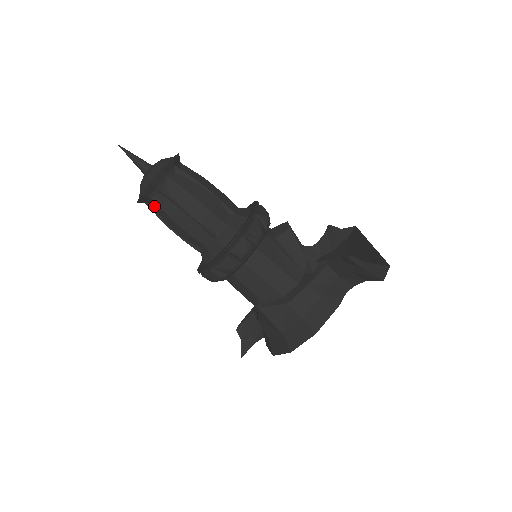
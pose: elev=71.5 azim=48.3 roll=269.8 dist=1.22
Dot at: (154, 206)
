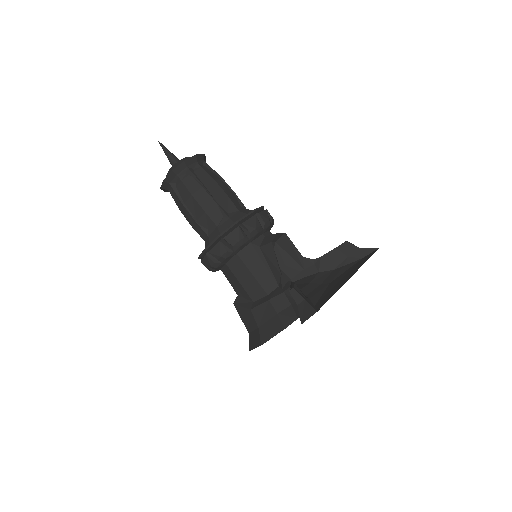
Dot at: occluded
